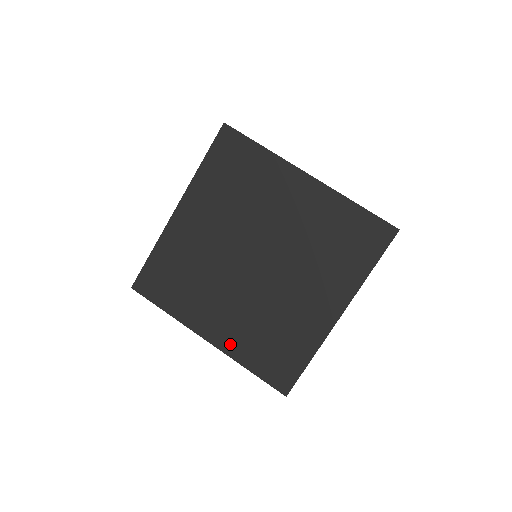
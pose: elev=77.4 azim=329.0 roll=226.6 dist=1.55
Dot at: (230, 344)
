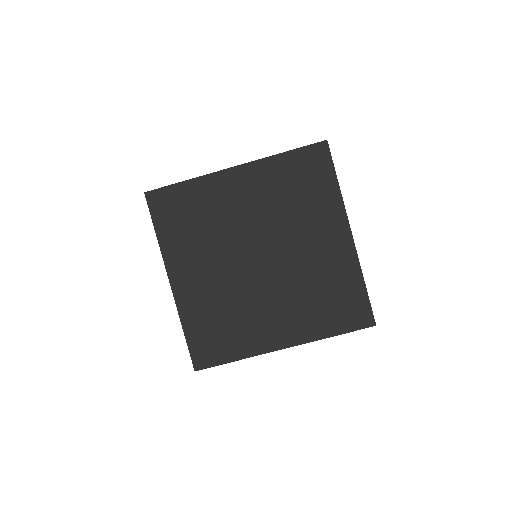
Dot at: (302, 333)
